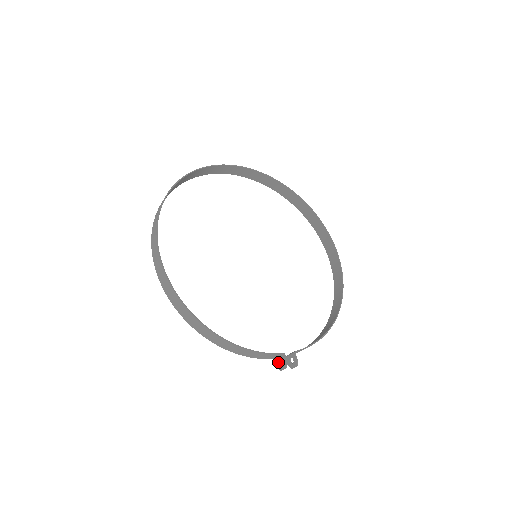
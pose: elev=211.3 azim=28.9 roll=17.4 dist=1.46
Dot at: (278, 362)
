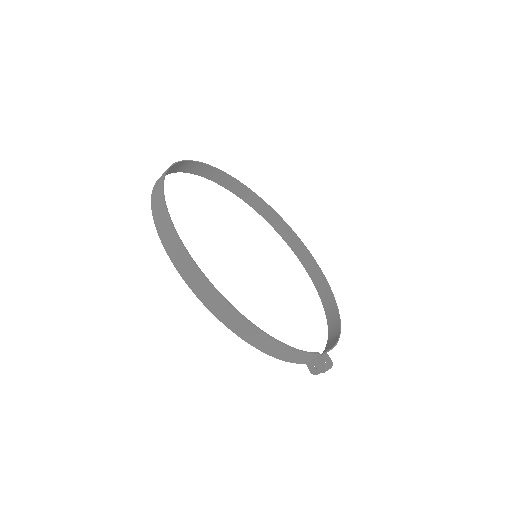
Dot at: (311, 366)
